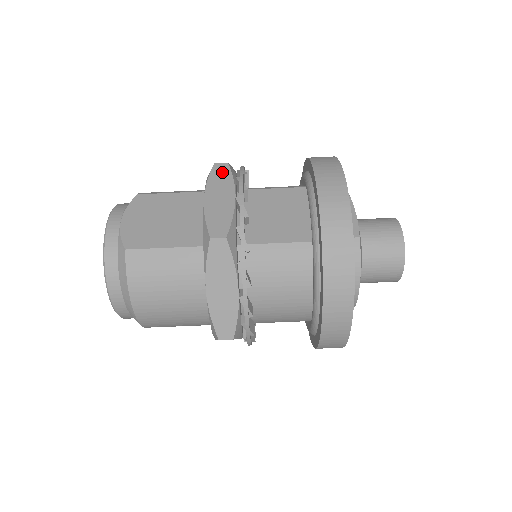
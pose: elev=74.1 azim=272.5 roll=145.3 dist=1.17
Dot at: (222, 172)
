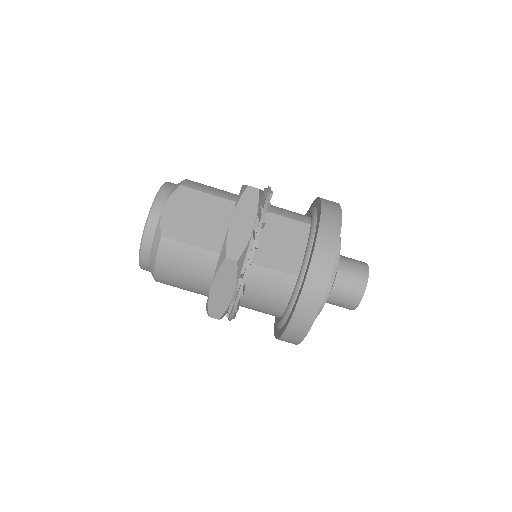
Dot at: (251, 197)
